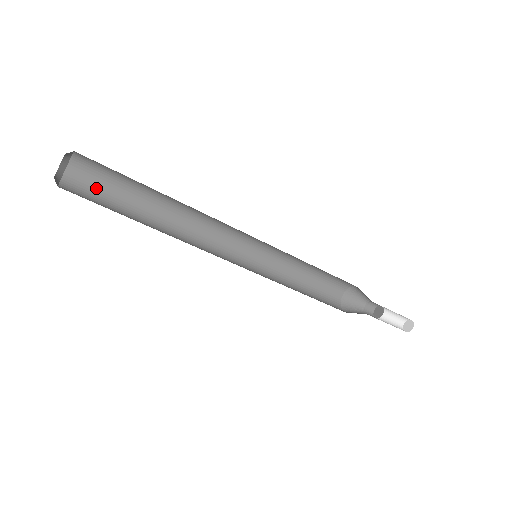
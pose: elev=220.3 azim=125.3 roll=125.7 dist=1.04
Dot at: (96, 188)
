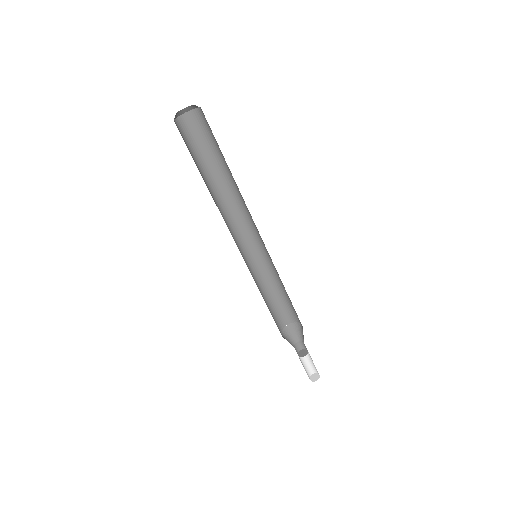
Dot at: (186, 145)
